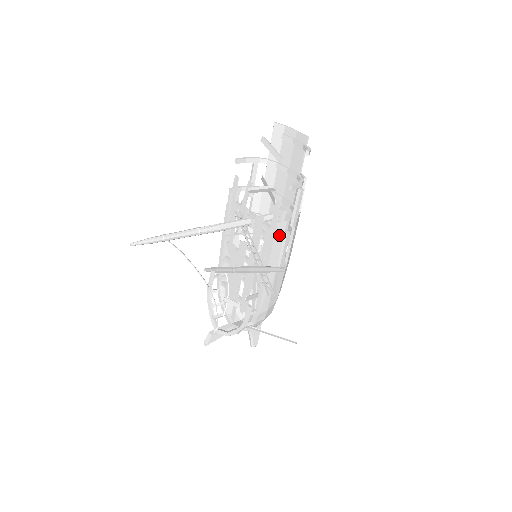
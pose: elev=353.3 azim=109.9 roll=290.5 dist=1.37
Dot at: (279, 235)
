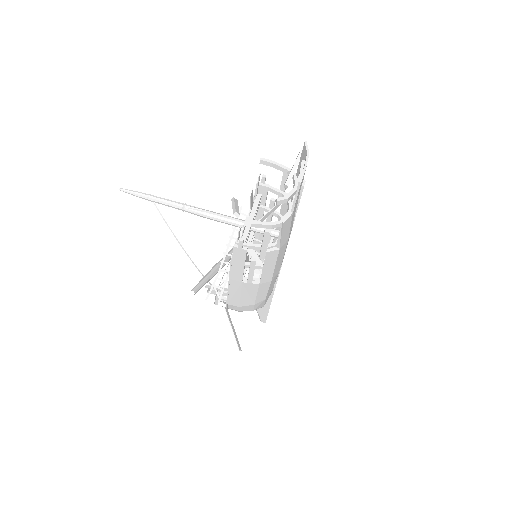
Dot at: (239, 257)
